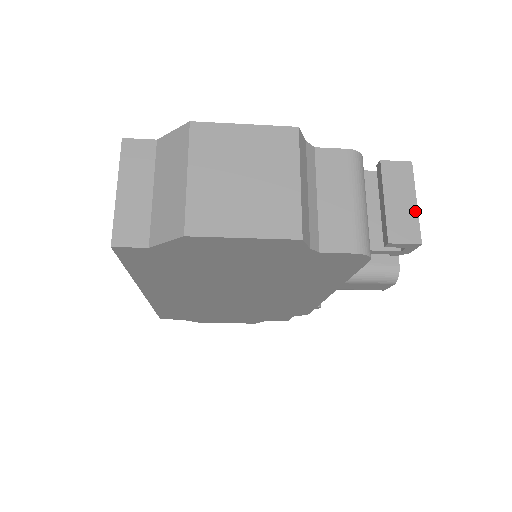
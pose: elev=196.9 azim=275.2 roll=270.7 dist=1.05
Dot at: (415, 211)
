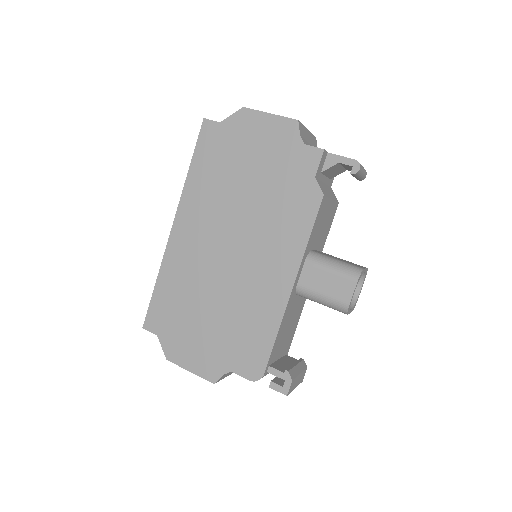
Dot at: occluded
